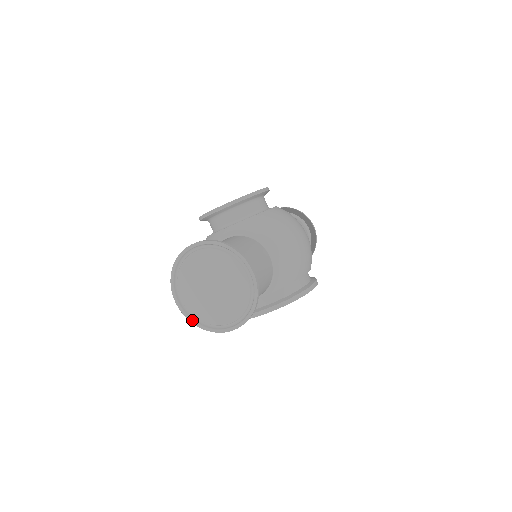
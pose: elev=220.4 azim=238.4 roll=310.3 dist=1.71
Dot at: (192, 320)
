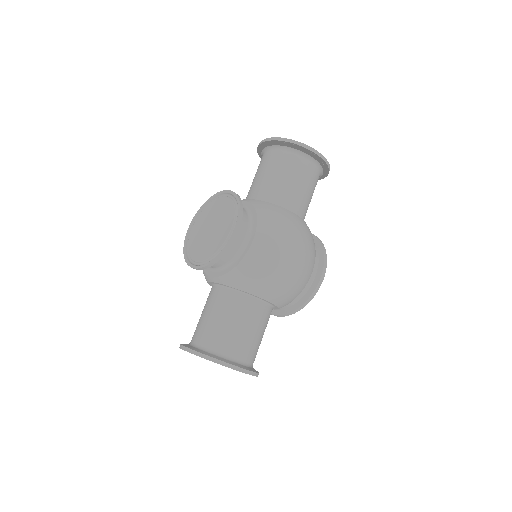
Dot at: occluded
